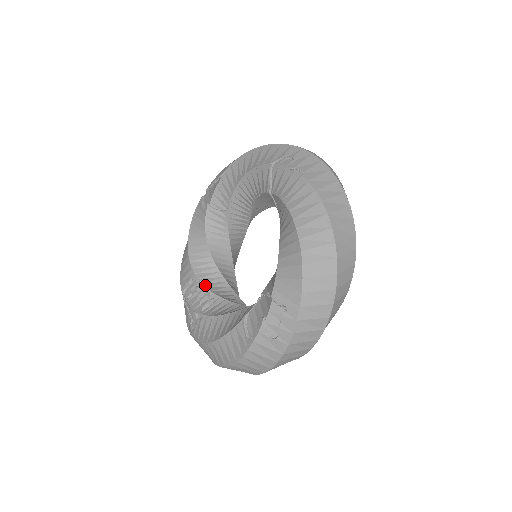
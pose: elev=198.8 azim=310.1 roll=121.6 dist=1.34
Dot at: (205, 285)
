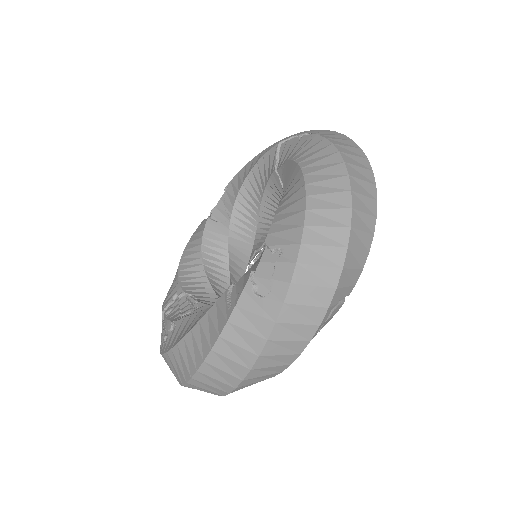
Dot at: (190, 296)
